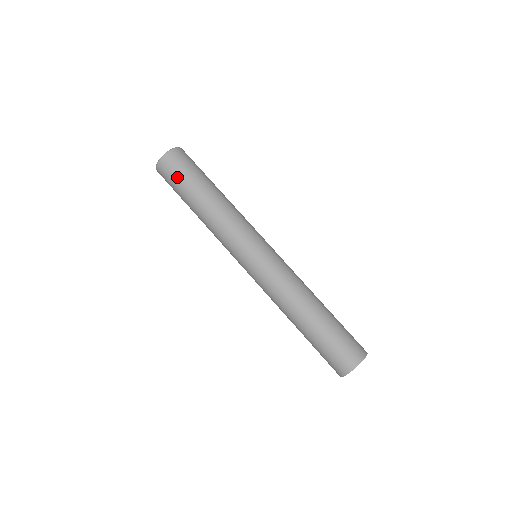
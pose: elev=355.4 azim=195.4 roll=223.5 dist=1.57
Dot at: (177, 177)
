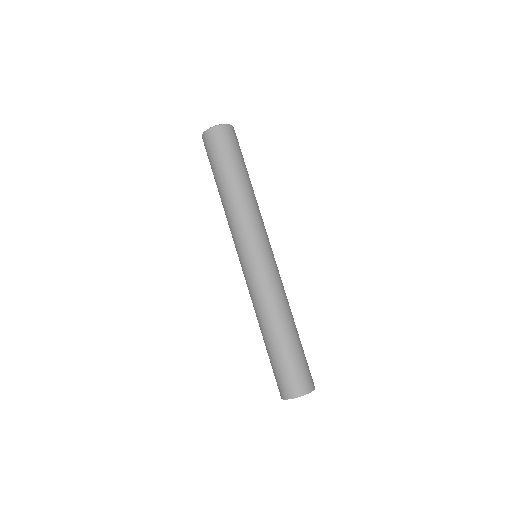
Dot at: (234, 148)
